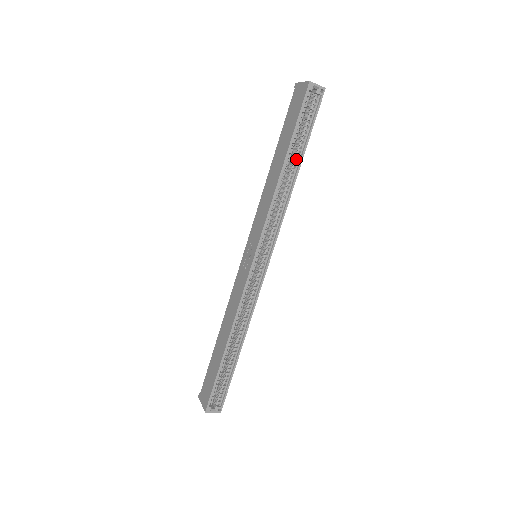
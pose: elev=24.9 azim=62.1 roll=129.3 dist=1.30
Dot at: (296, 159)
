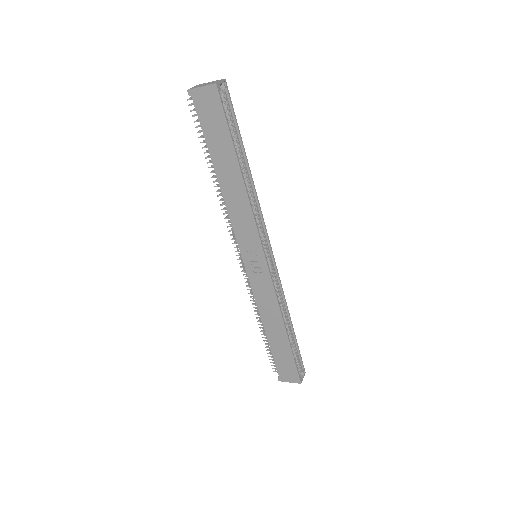
Dot at: (242, 158)
